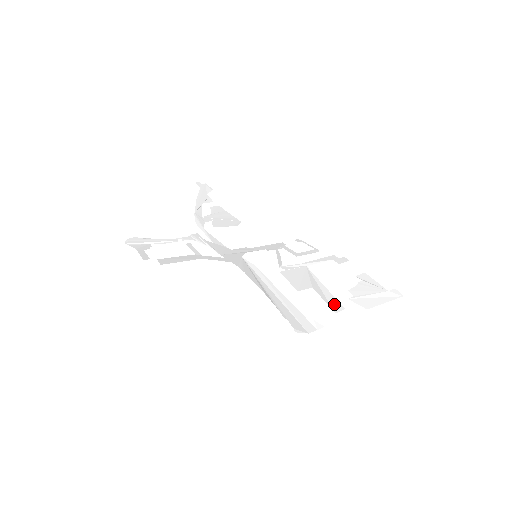
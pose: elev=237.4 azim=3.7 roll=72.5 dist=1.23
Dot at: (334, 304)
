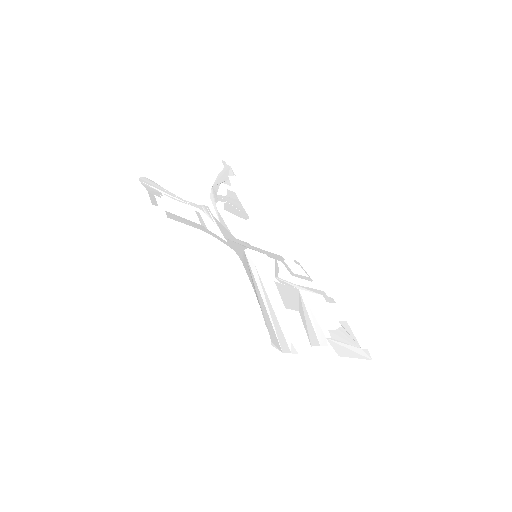
Dot at: (312, 337)
